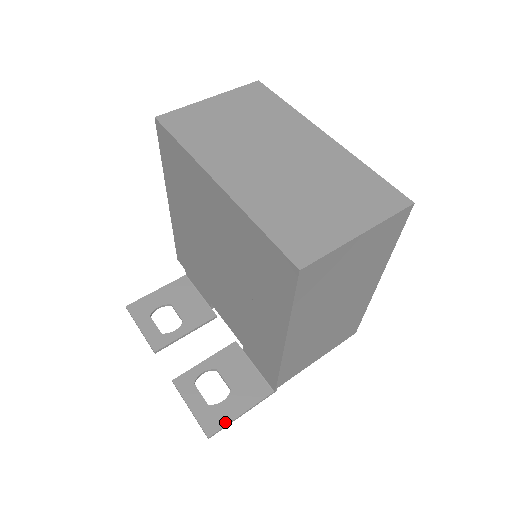
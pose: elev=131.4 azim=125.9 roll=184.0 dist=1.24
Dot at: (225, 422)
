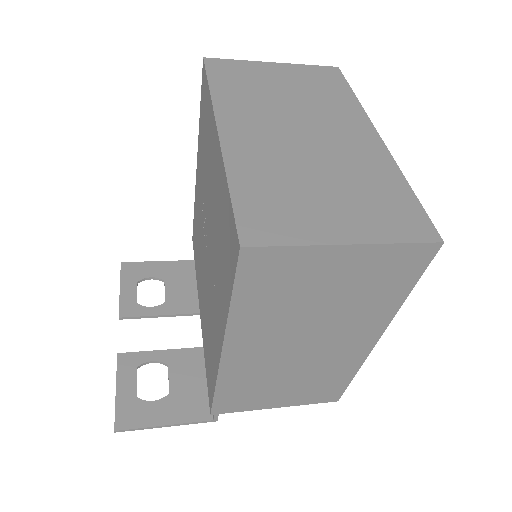
Dot at: (142, 424)
